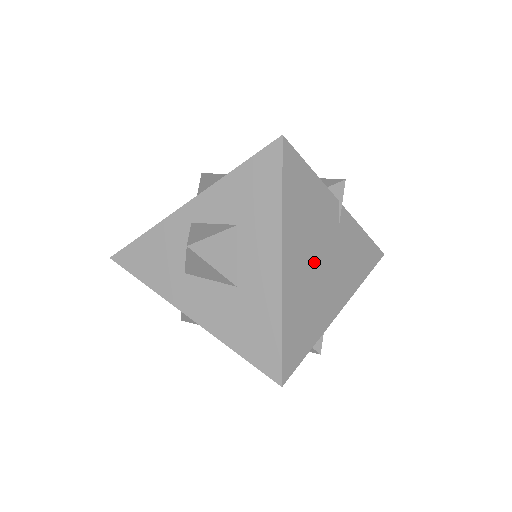
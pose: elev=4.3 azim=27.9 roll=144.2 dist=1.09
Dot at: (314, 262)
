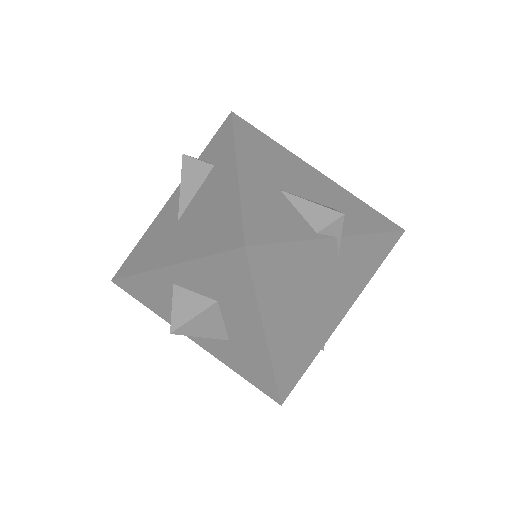
Dot at: (306, 311)
